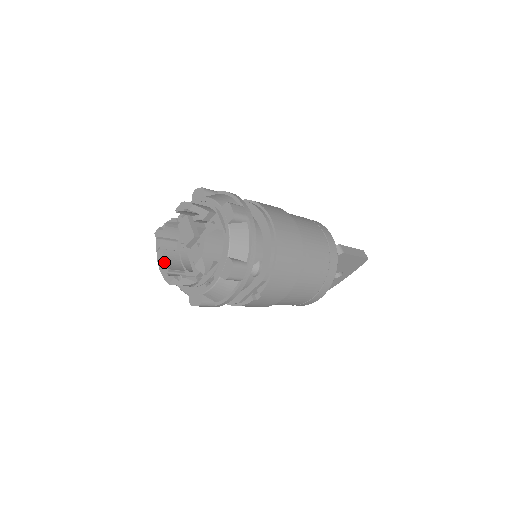
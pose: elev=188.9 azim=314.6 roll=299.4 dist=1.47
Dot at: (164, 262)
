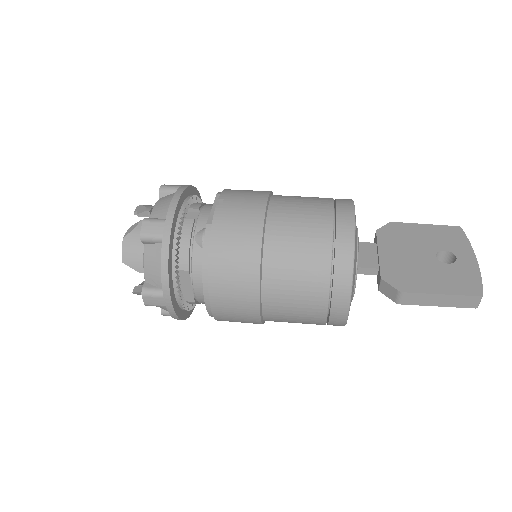
Dot at: occluded
